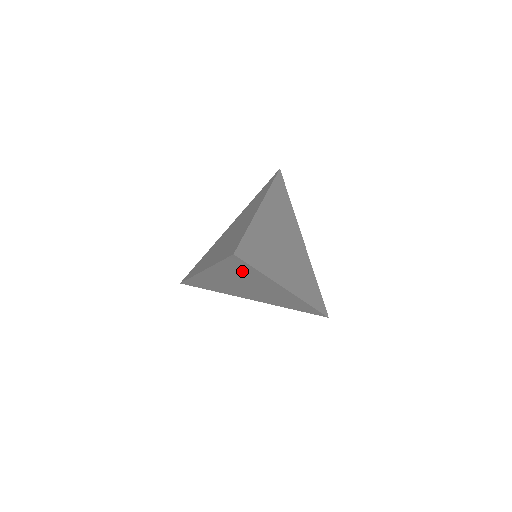
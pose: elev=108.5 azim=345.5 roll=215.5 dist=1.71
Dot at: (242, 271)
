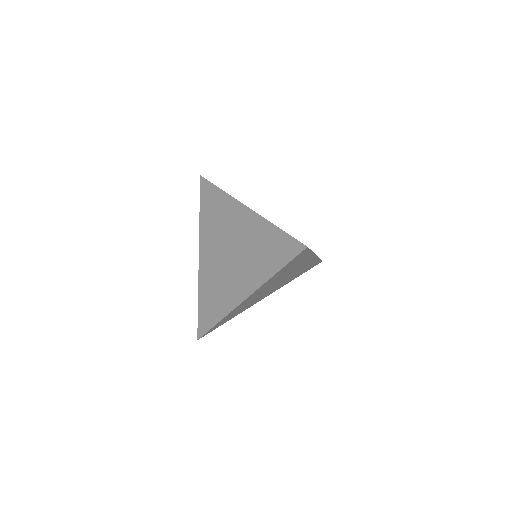
Dot at: (293, 264)
